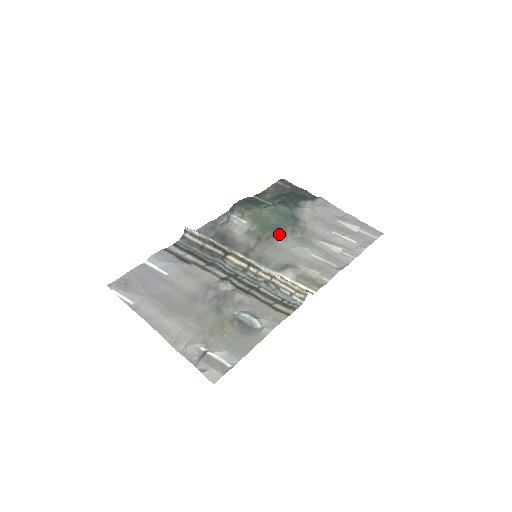
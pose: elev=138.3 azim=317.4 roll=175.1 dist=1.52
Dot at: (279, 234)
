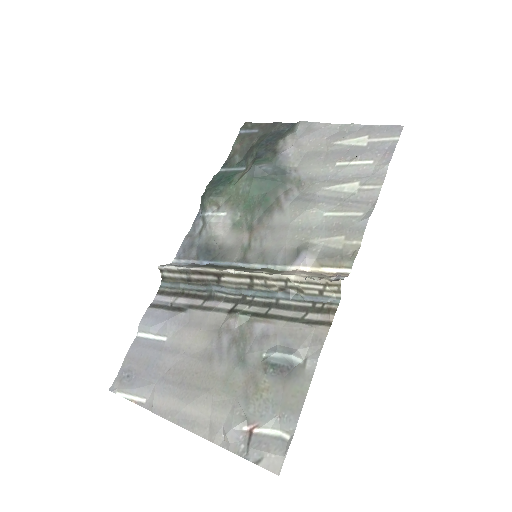
Dot at: (271, 206)
